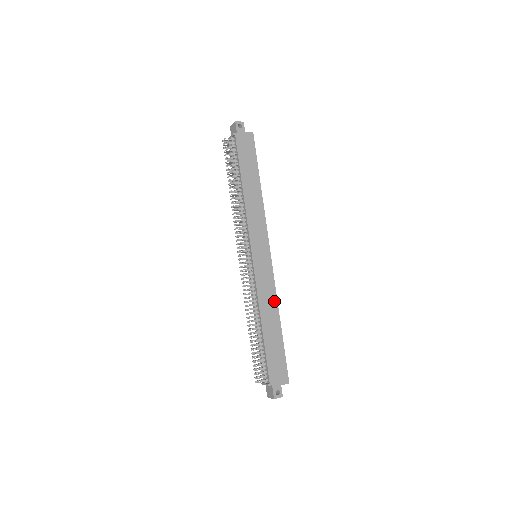
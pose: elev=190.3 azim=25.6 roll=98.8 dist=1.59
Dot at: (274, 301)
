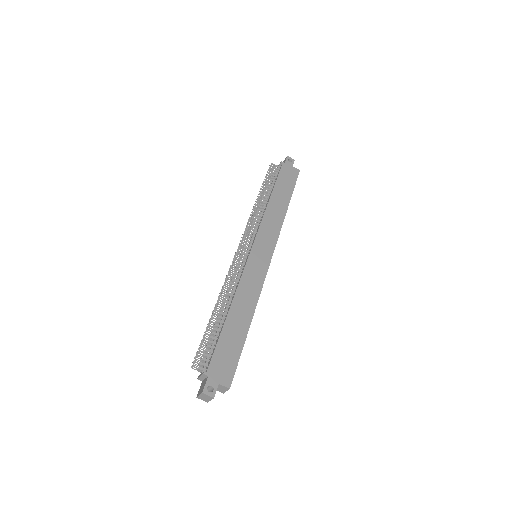
Dot at: (254, 298)
